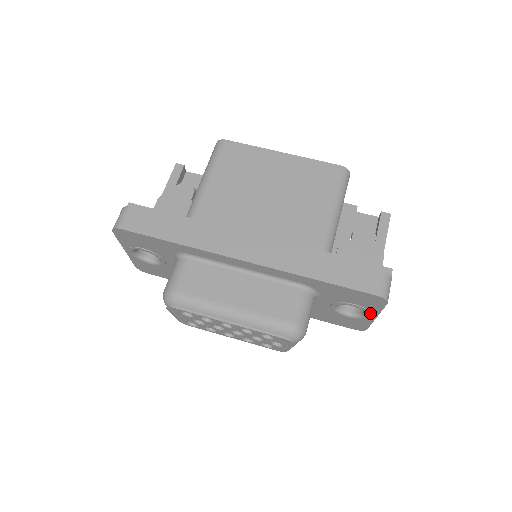
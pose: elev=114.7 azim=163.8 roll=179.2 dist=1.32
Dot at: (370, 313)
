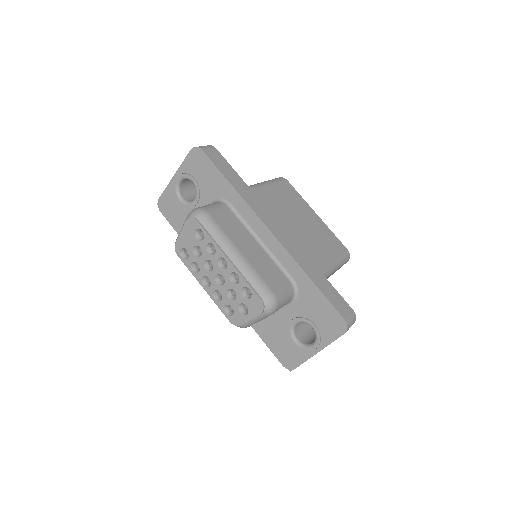
Dot at: (319, 342)
